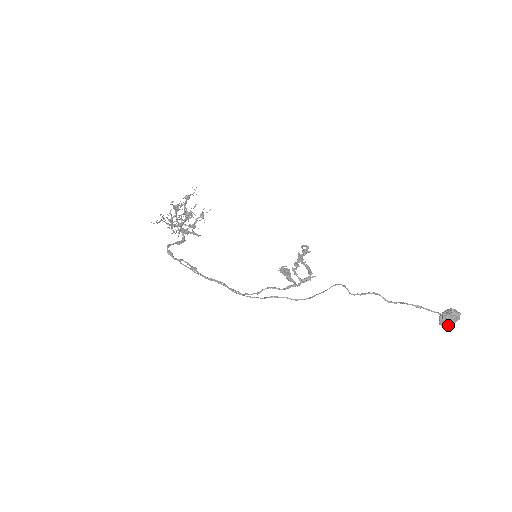
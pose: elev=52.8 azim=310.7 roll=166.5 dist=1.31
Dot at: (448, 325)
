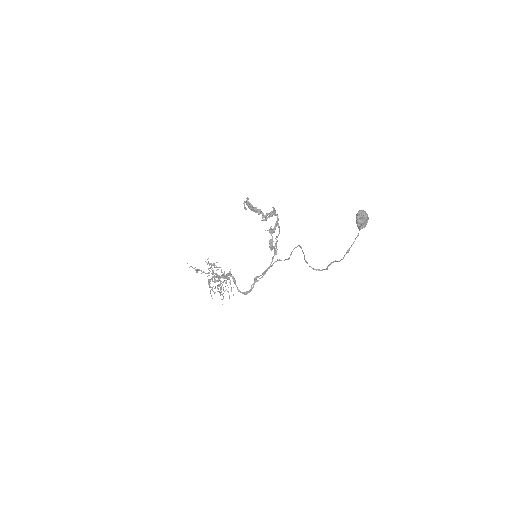
Dot at: (367, 221)
